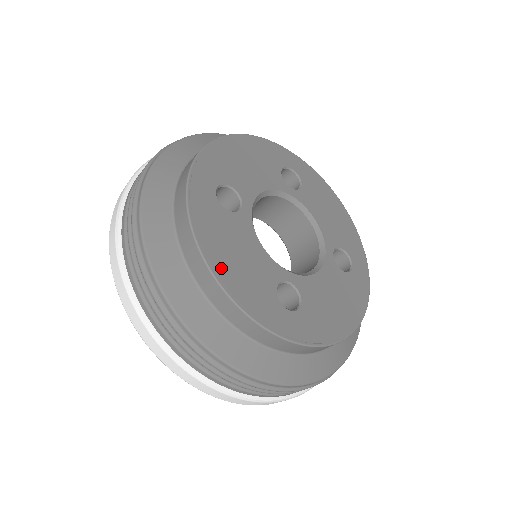
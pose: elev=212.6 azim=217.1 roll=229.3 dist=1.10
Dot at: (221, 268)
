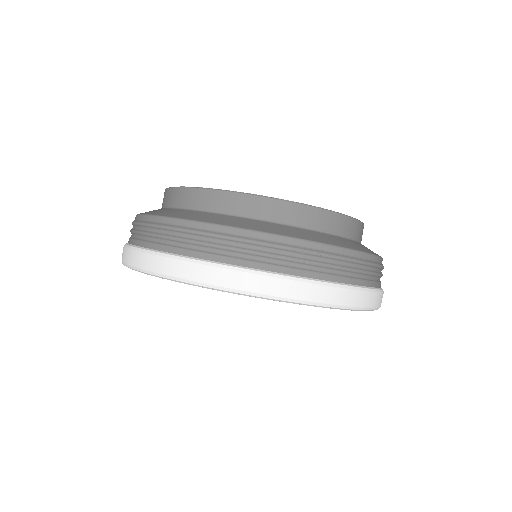
Dot at: occluded
